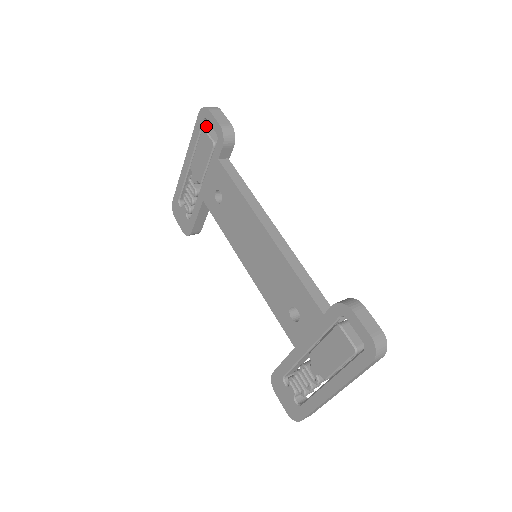
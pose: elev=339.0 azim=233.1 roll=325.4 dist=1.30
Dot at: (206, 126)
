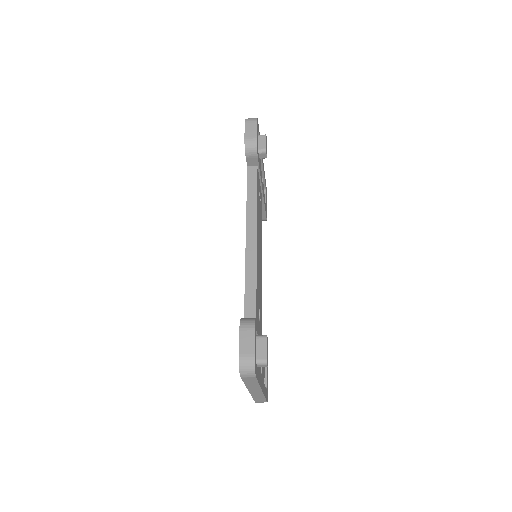
Dot at: occluded
